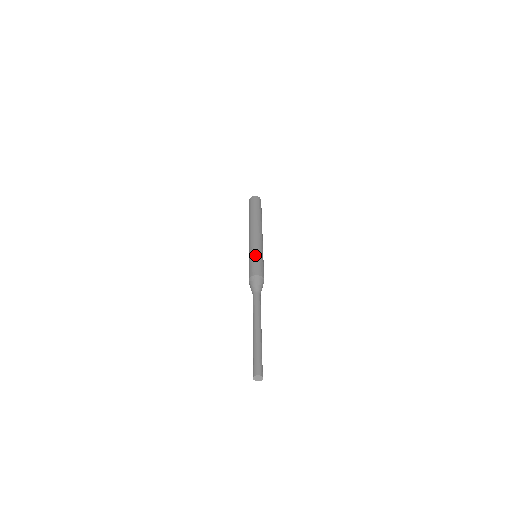
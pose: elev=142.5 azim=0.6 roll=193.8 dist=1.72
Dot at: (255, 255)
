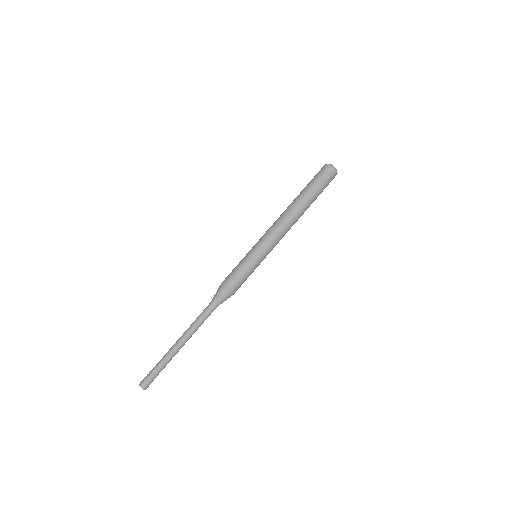
Dot at: (253, 265)
